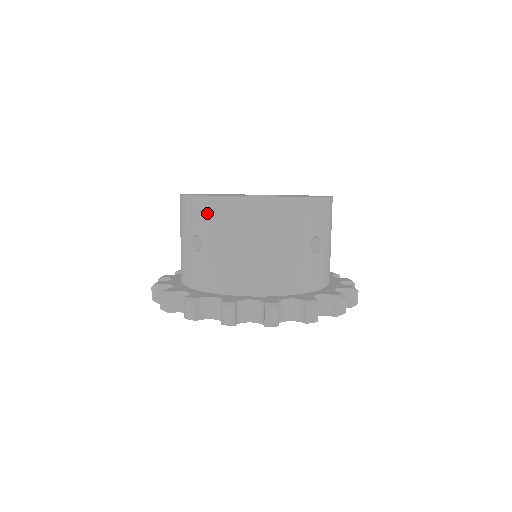
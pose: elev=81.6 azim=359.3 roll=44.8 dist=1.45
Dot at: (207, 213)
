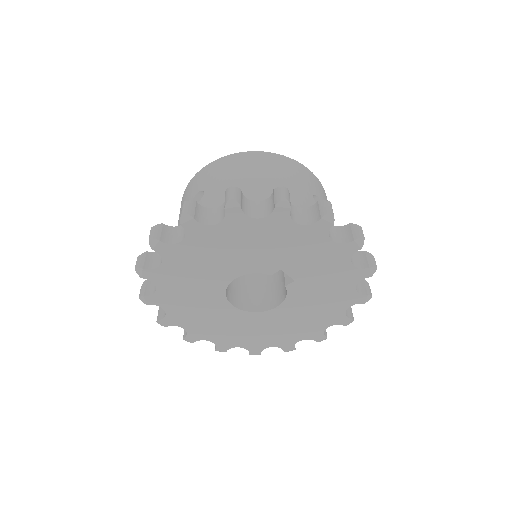
Dot at: (211, 171)
